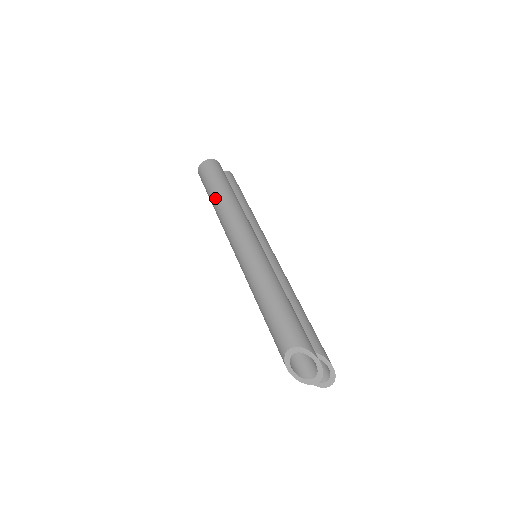
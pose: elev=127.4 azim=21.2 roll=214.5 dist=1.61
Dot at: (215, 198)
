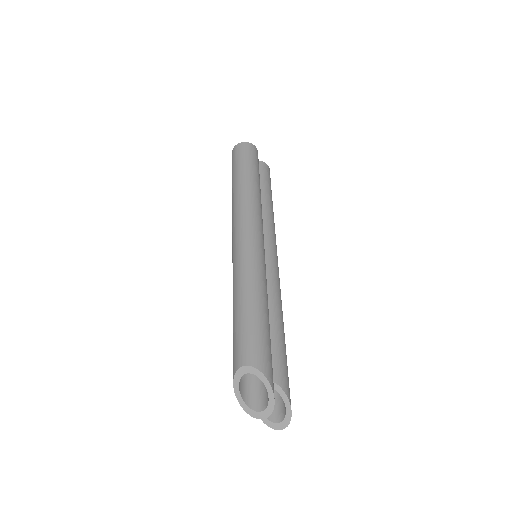
Dot at: (236, 181)
